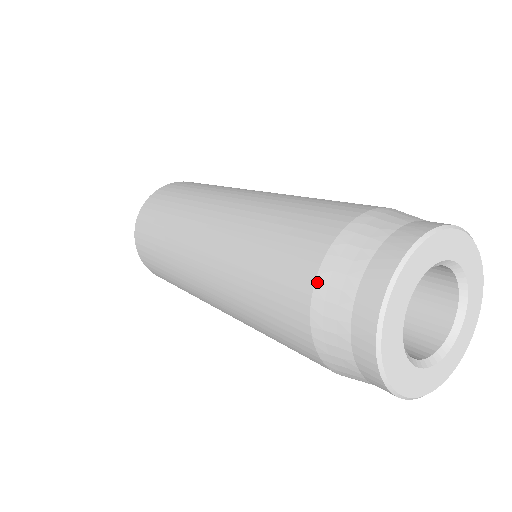
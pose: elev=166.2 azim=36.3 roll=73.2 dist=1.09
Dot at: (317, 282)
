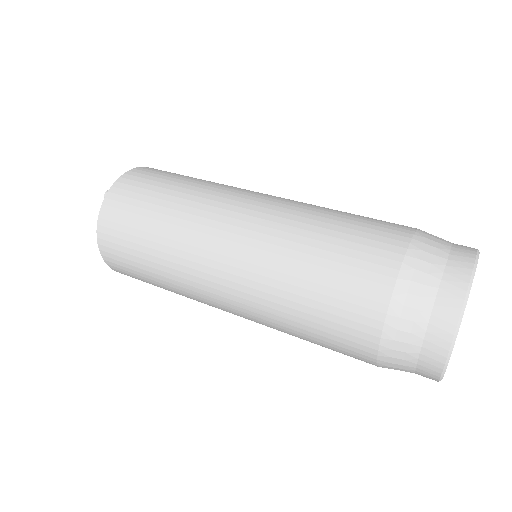
Dot at: (379, 365)
